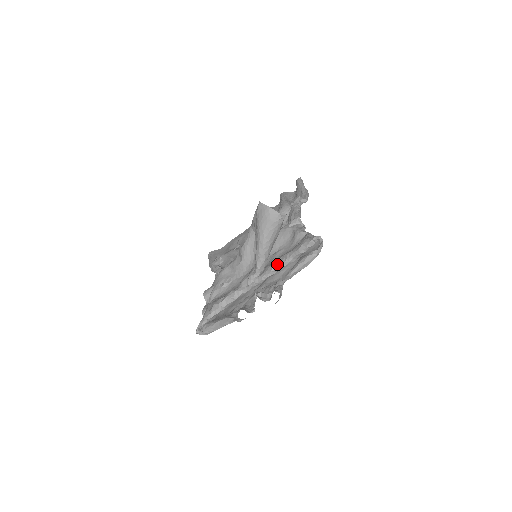
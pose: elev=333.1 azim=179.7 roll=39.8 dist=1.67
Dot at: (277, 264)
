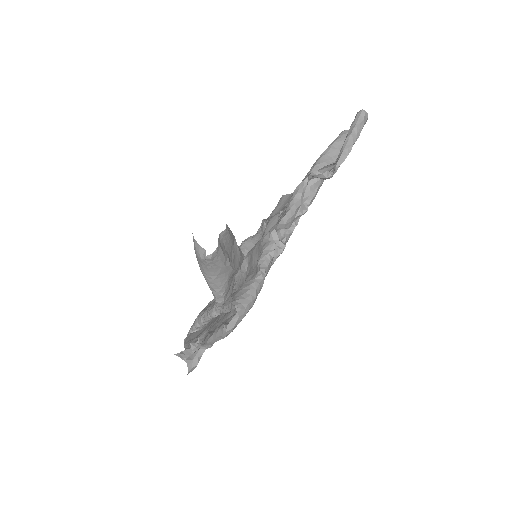
Dot at: (225, 305)
